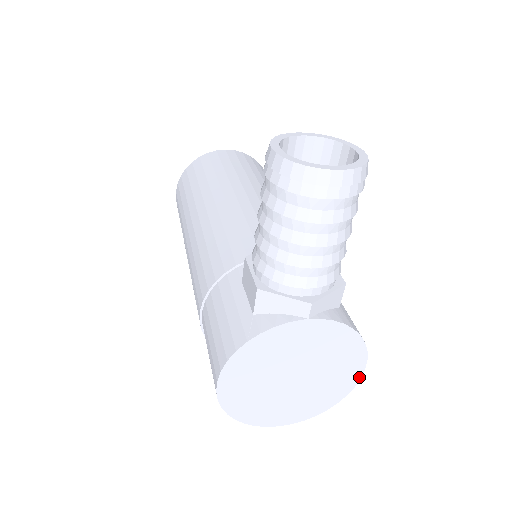
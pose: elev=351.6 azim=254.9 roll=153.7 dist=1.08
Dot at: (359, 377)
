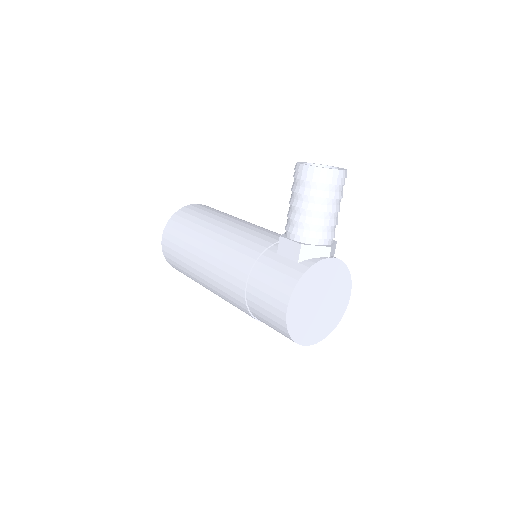
Dot at: (348, 302)
